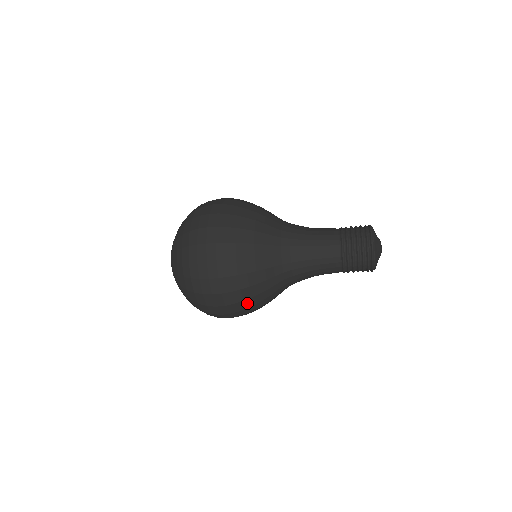
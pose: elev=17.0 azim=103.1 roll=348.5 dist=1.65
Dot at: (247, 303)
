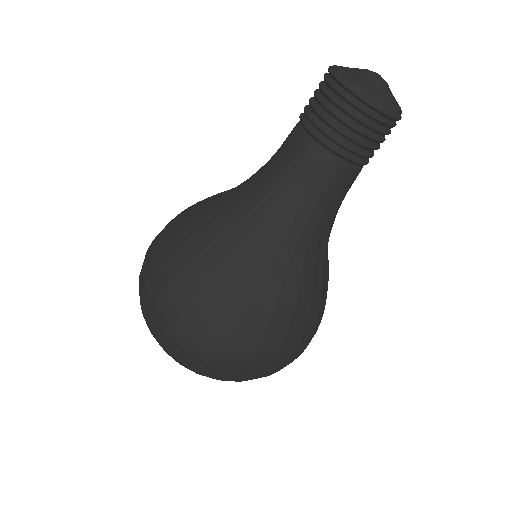
Dot at: (178, 258)
